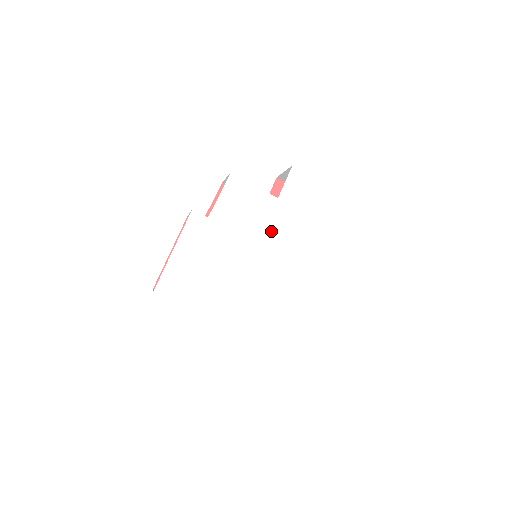
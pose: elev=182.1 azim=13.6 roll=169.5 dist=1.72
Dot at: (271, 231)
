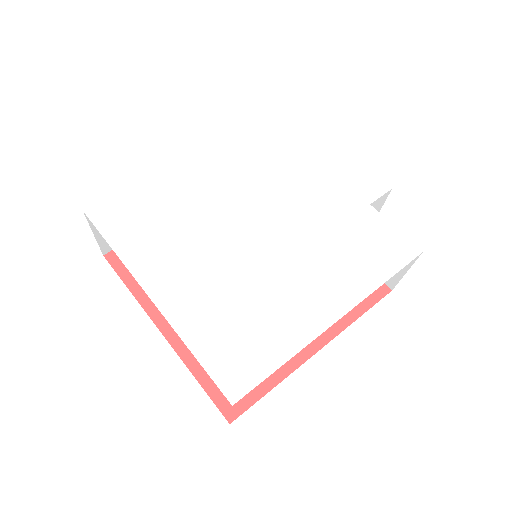
Dot at: (287, 211)
